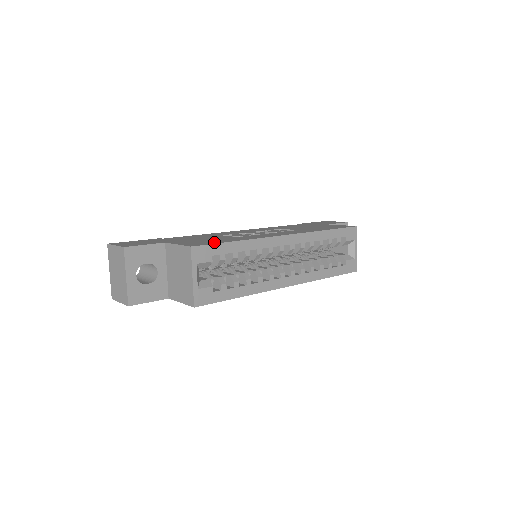
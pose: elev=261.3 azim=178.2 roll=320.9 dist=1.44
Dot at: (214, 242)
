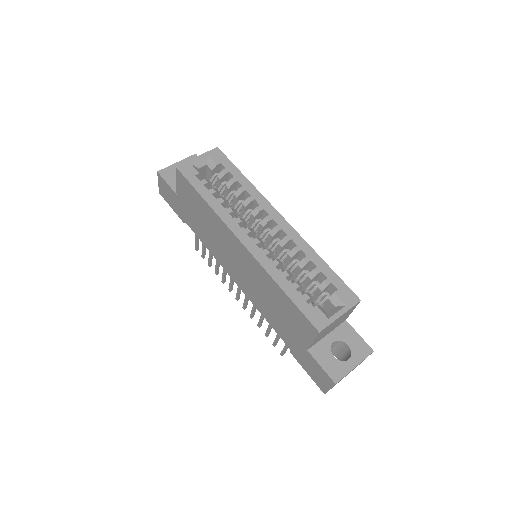
Dot at: occluded
